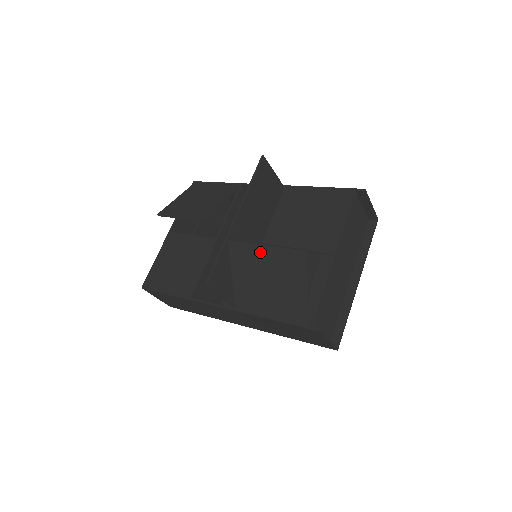
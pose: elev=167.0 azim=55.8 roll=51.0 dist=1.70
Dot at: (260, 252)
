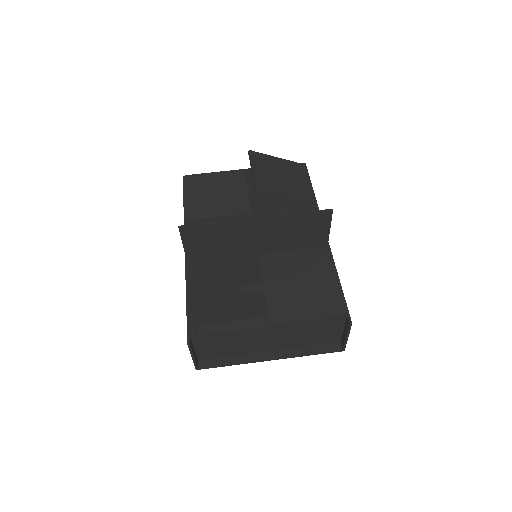
Dot at: (229, 257)
